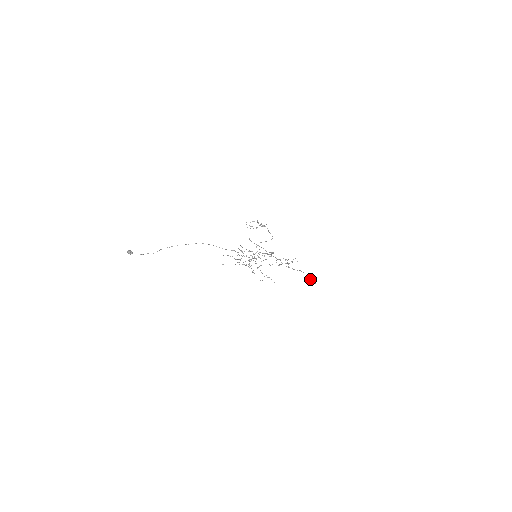
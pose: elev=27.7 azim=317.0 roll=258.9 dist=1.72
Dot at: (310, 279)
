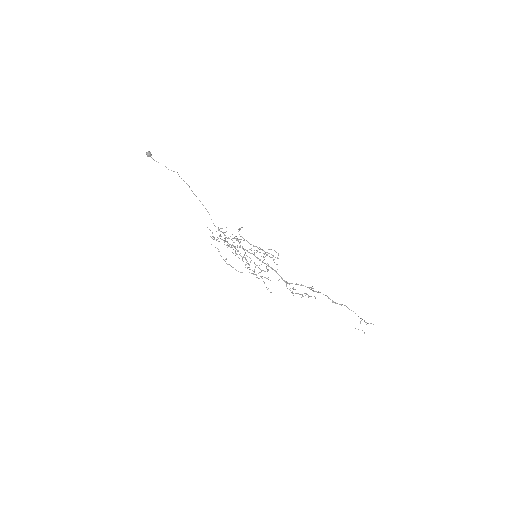
Dot at: occluded
